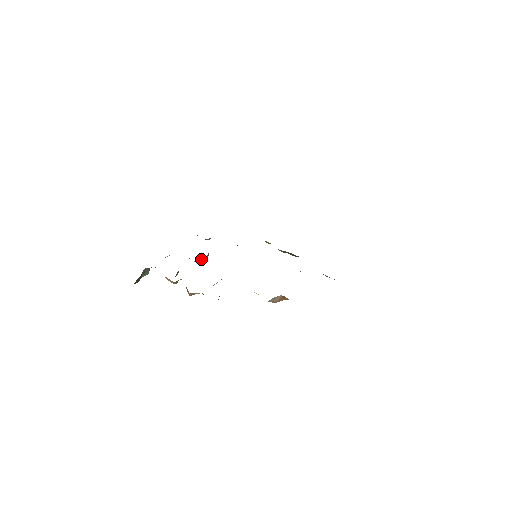
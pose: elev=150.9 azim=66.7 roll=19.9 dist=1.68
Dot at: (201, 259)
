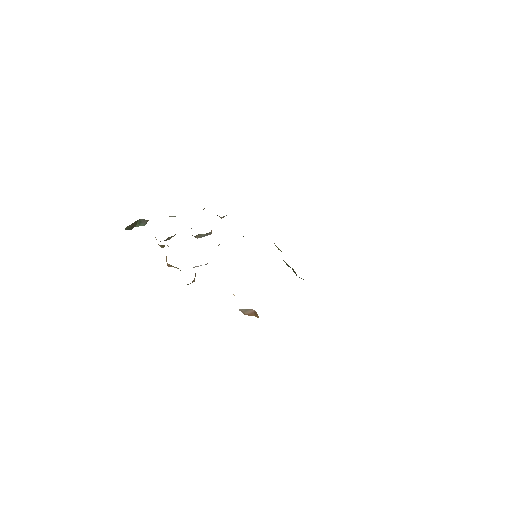
Dot at: (199, 234)
